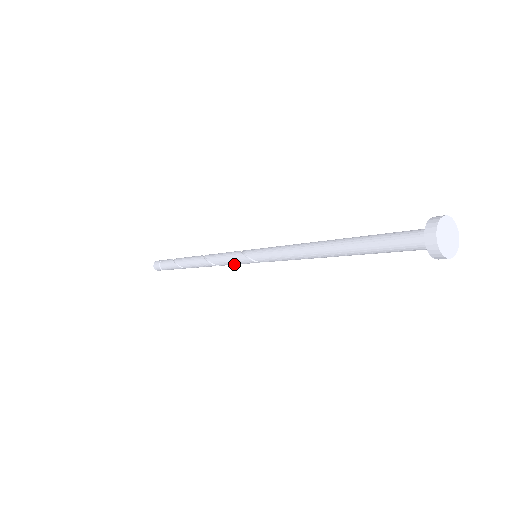
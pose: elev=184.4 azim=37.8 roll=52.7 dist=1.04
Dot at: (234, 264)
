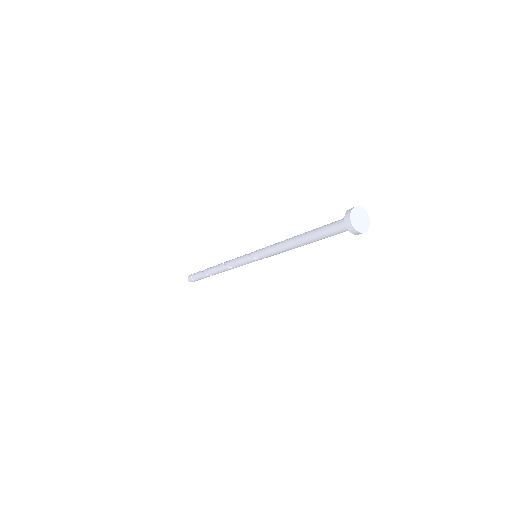
Dot at: (241, 264)
